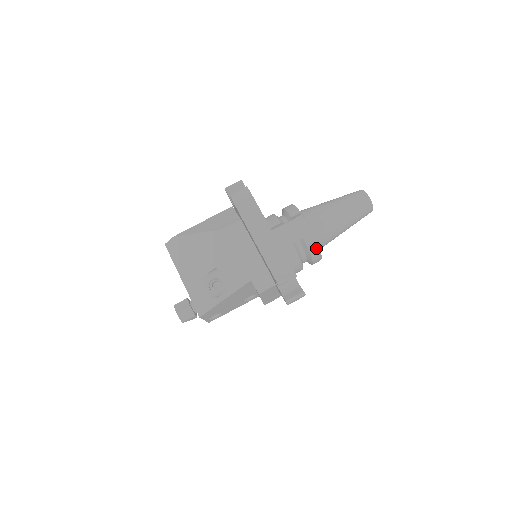
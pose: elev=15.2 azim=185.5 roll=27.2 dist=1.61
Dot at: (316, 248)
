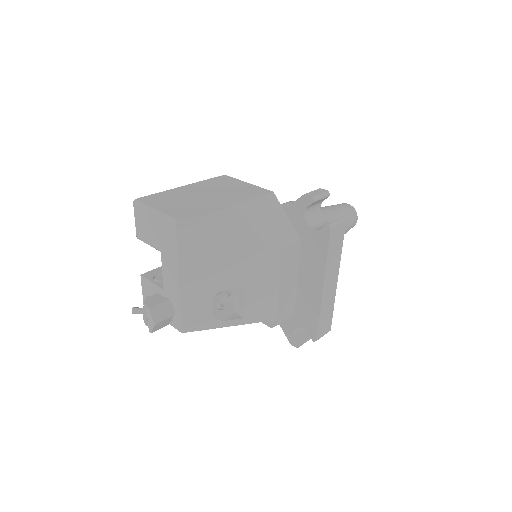
Dot at: occluded
